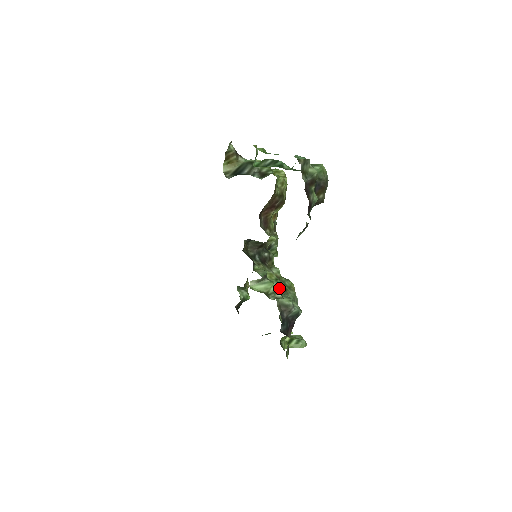
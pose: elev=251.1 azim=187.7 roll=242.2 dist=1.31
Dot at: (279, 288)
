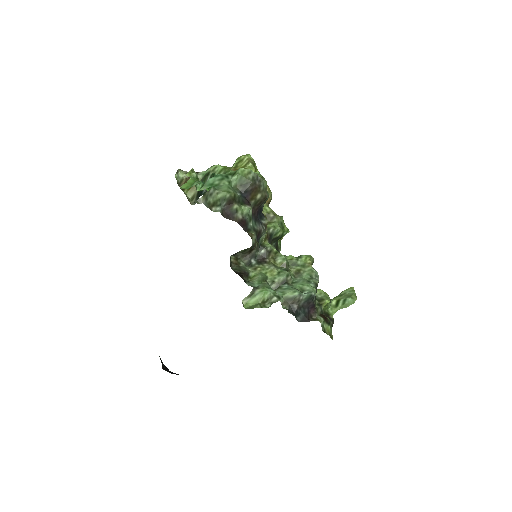
Dot at: (284, 280)
